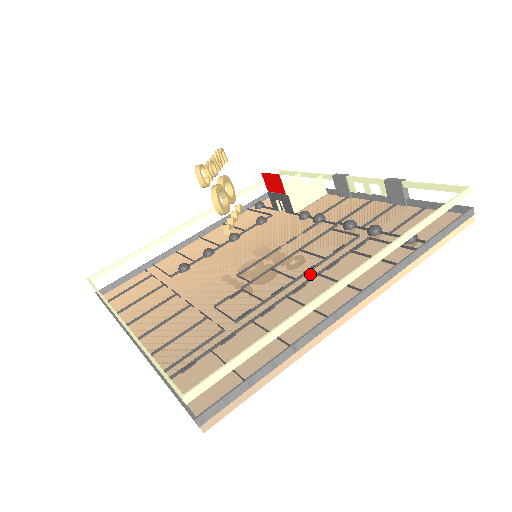
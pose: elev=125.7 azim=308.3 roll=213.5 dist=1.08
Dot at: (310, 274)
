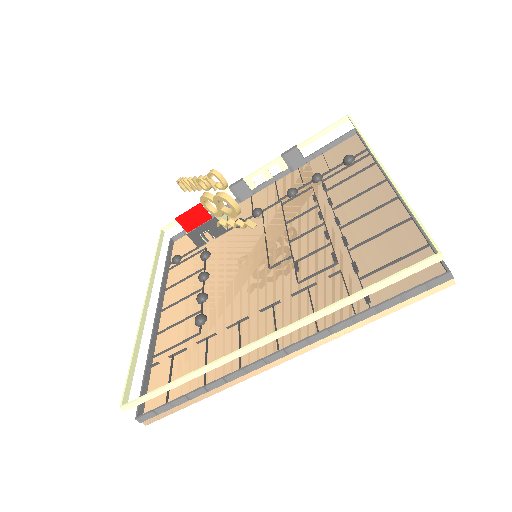
Dot at: (326, 215)
